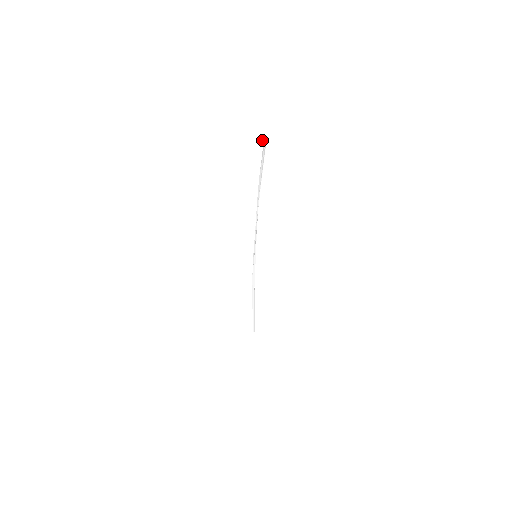
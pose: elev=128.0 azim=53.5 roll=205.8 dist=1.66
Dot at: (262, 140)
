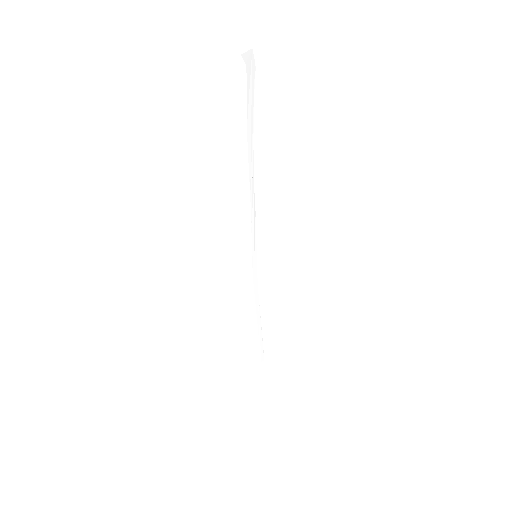
Dot at: (242, 55)
